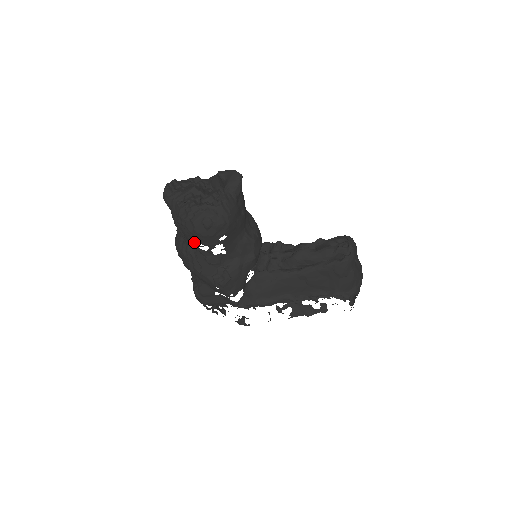
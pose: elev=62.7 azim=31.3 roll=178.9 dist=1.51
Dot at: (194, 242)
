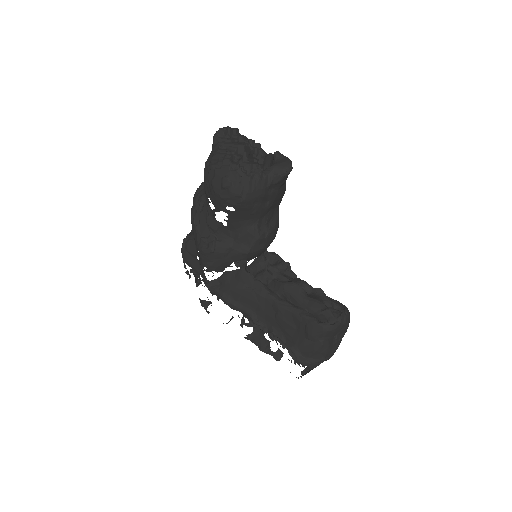
Dot at: (207, 192)
